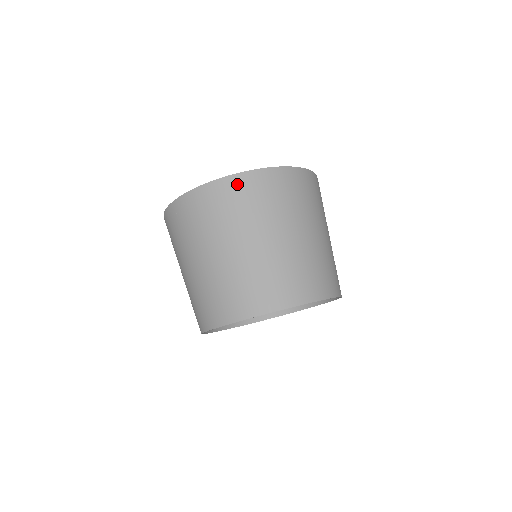
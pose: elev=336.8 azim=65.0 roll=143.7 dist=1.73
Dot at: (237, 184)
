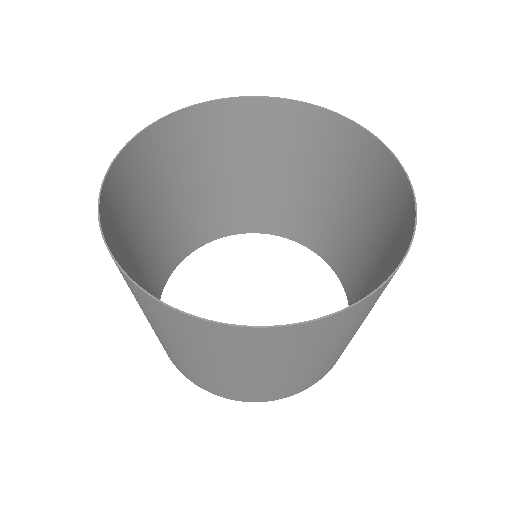
Dot at: (151, 303)
